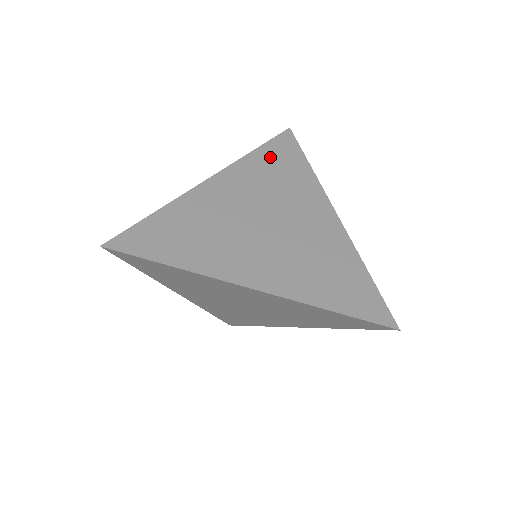
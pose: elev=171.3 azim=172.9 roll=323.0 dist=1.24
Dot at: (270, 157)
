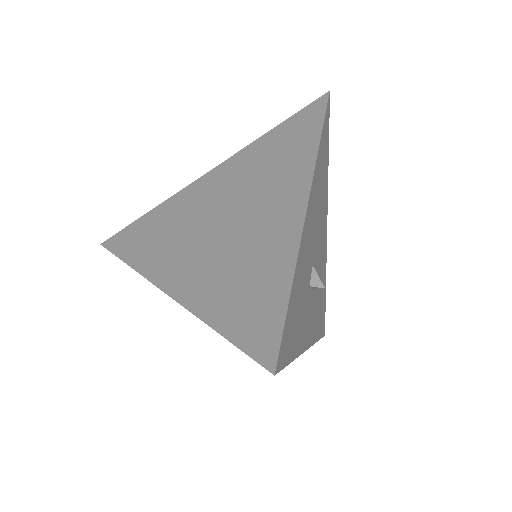
Dot at: (279, 137)
